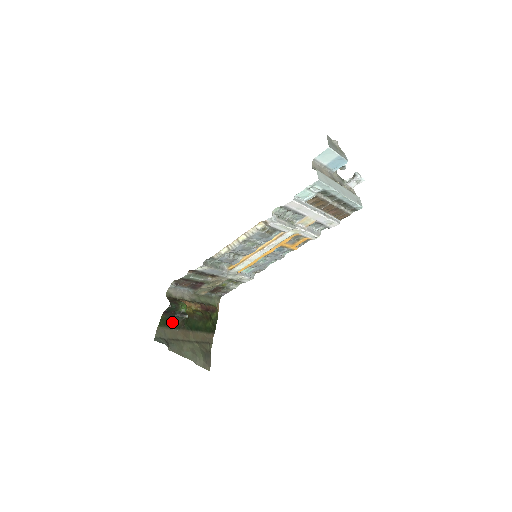
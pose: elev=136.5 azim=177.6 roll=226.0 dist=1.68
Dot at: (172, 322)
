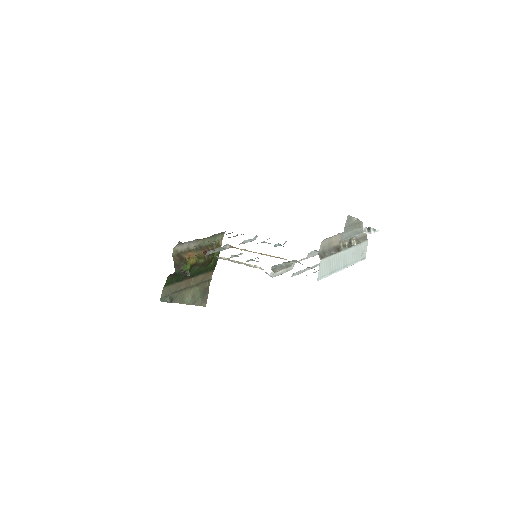
Dot at: (176, 278)
